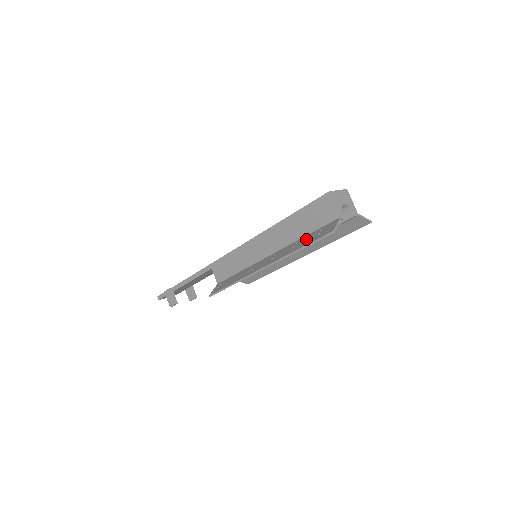
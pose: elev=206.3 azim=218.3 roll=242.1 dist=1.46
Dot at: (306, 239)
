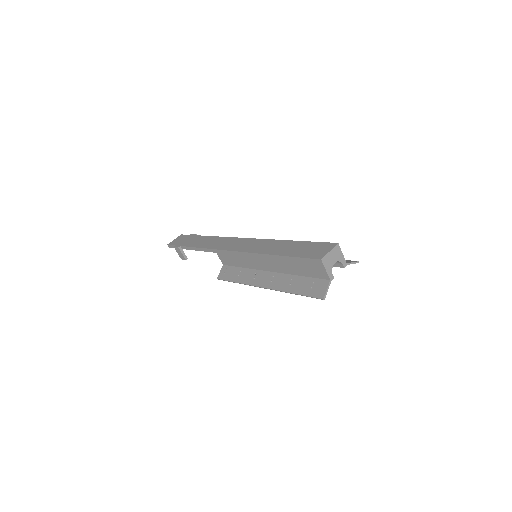
Dot at: (300, 284)
